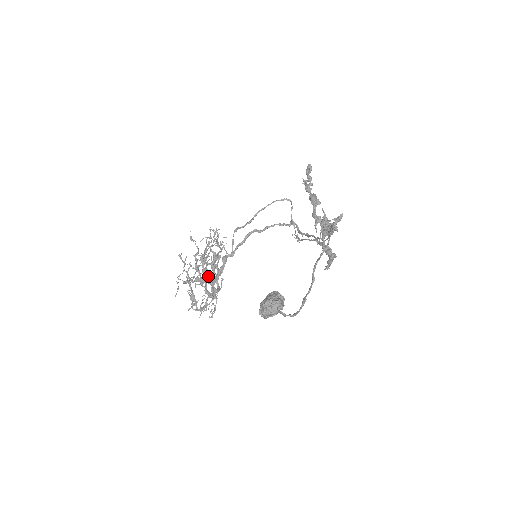
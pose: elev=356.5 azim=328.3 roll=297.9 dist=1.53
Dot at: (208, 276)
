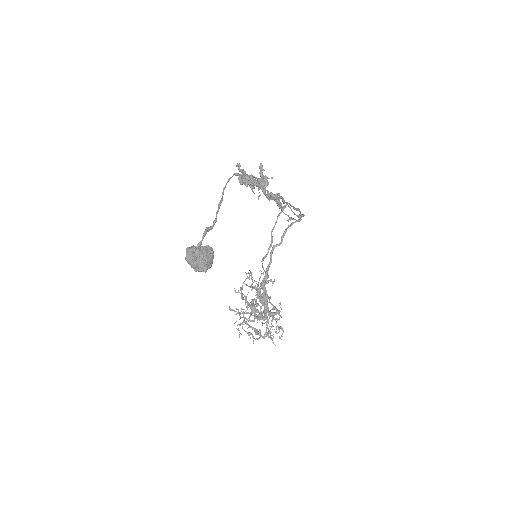
Dot at: (251, 305)
